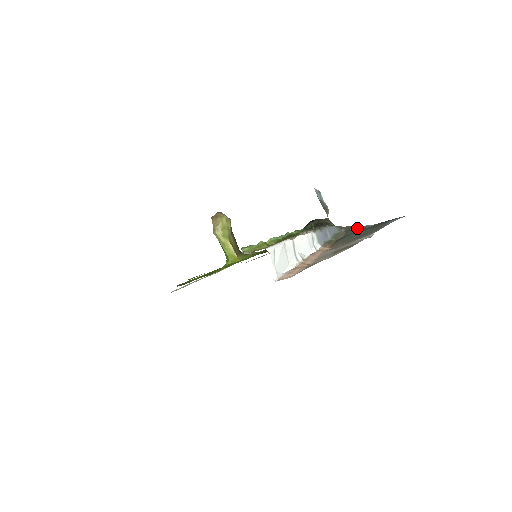
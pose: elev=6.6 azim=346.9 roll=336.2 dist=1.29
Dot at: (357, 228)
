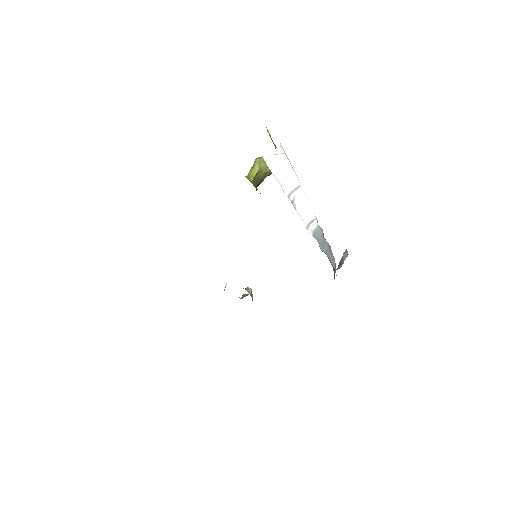
Dot at: occluded
